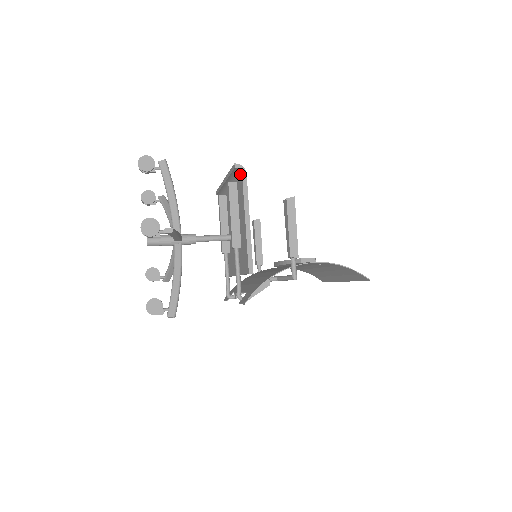
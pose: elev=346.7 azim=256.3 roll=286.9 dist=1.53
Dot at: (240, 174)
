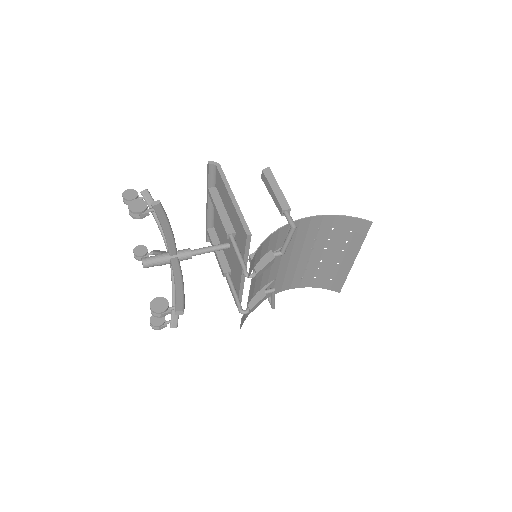
Dot at: (215, 171)
